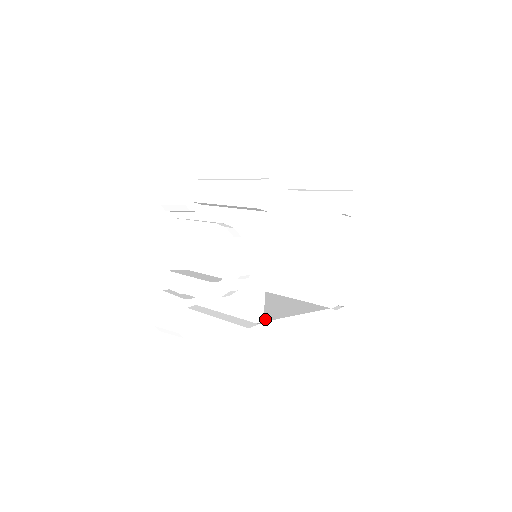
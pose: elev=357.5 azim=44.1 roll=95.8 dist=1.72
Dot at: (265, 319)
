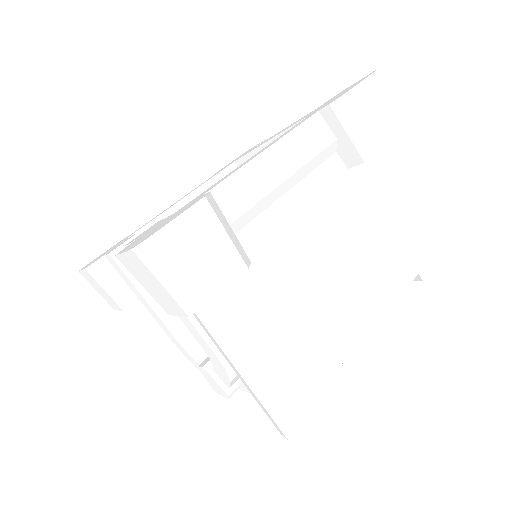
Dot at: occluded
